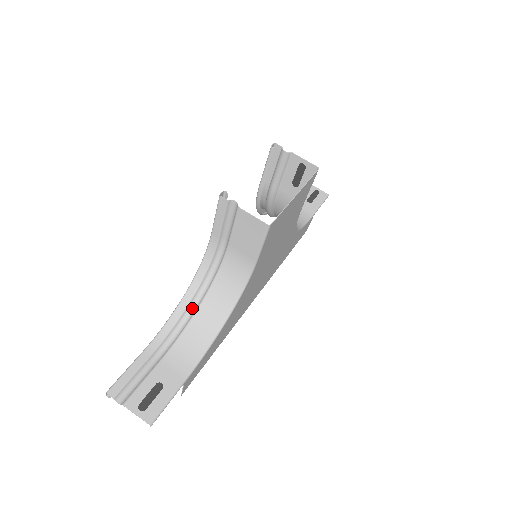
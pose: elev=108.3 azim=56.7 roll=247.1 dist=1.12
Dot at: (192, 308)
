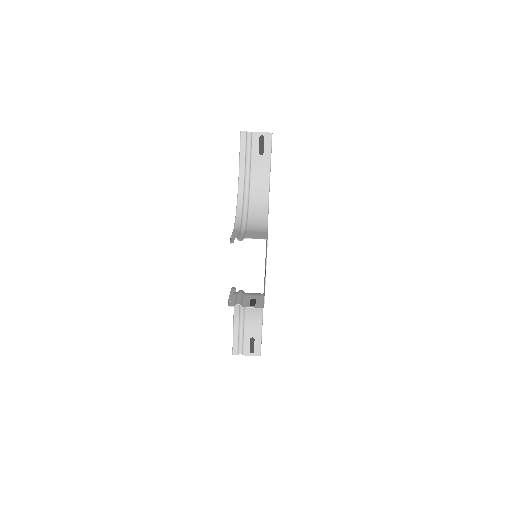
Dot at: occluded
